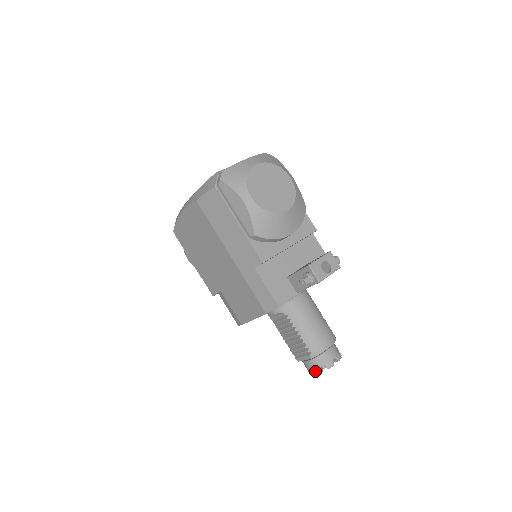
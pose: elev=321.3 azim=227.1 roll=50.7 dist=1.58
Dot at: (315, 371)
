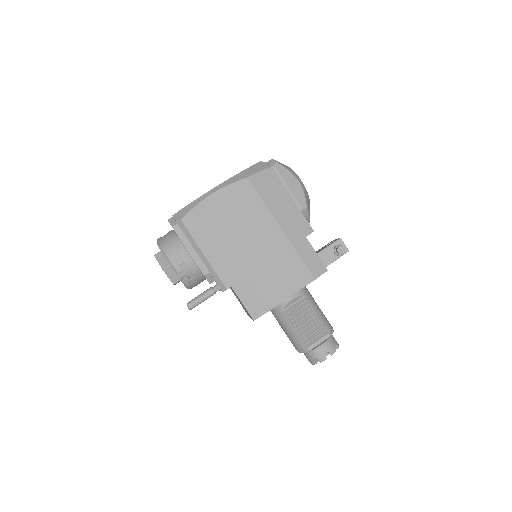
Dot at: (331, 351)
